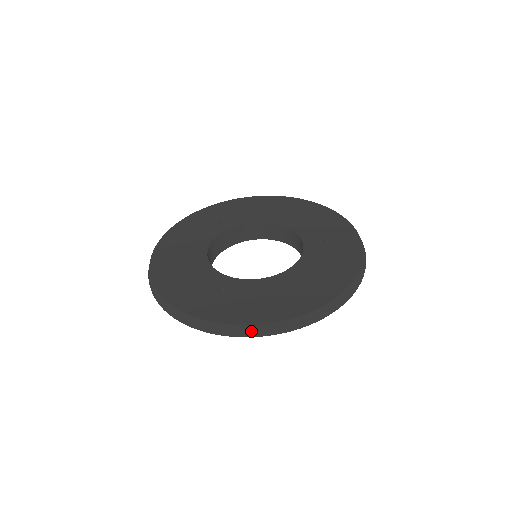
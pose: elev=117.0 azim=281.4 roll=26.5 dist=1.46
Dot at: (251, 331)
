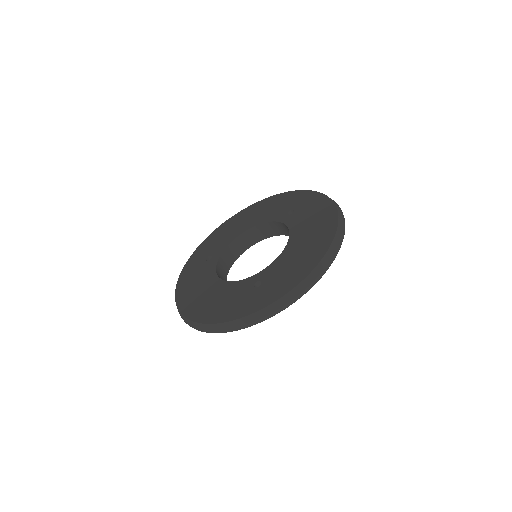
Dot at: (304, 286)
